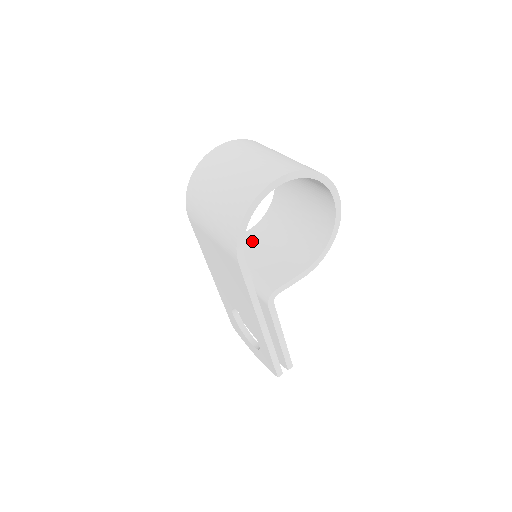
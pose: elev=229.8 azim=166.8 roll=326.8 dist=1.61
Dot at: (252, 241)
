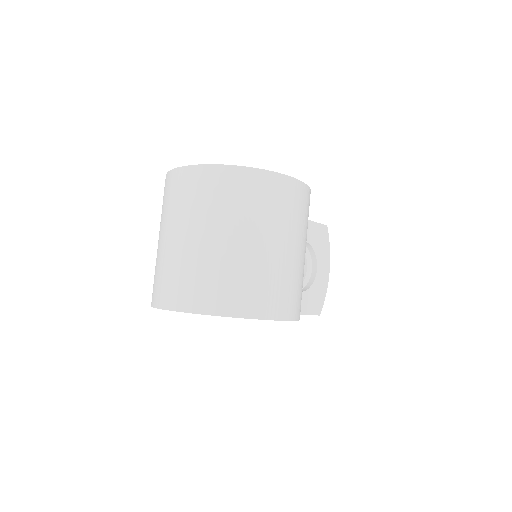
Dot at: occluded
